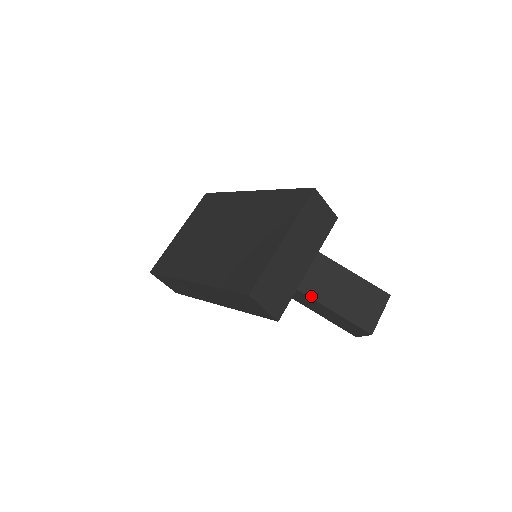
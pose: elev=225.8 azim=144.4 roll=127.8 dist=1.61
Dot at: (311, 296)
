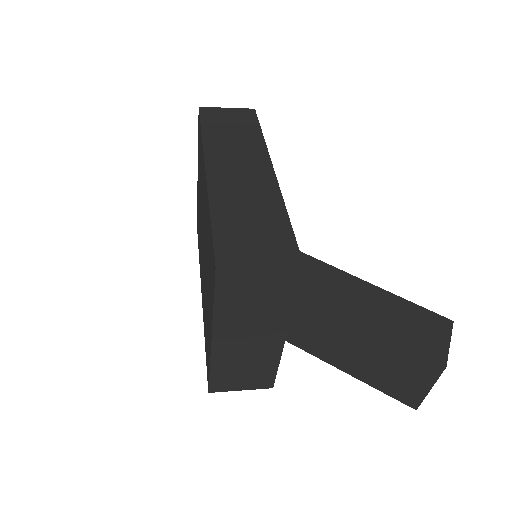
Dot at: (312, 353)
